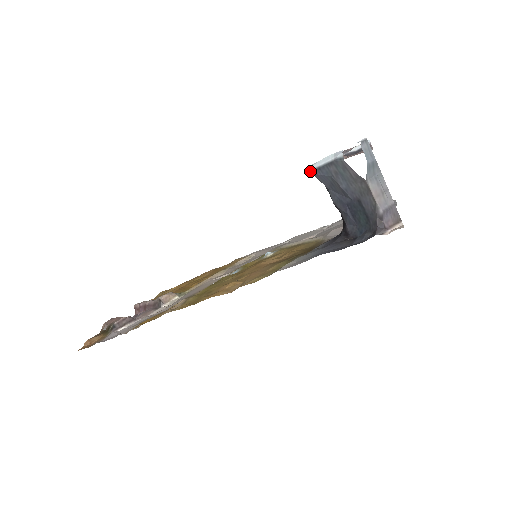
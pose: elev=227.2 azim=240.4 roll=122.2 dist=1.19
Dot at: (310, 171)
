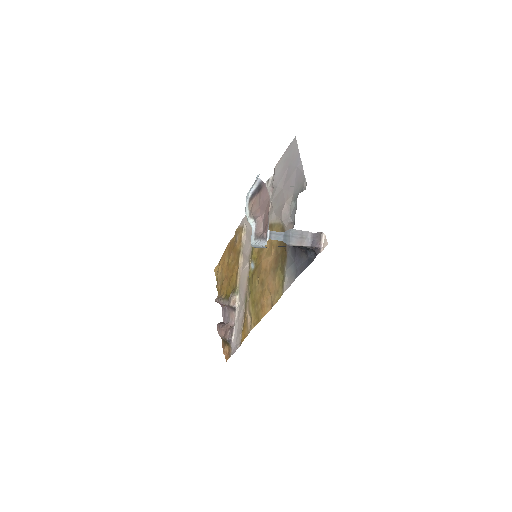
Dot at: occluded
